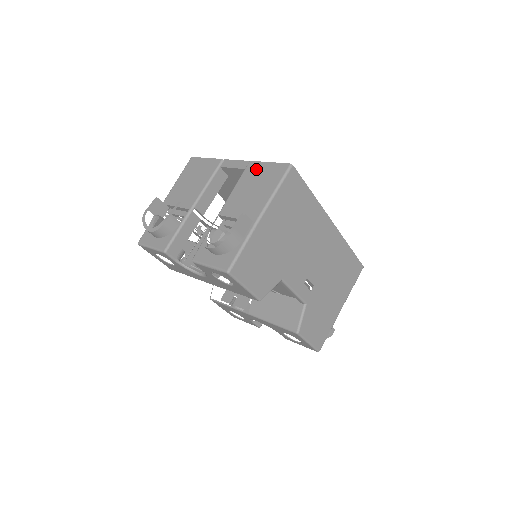
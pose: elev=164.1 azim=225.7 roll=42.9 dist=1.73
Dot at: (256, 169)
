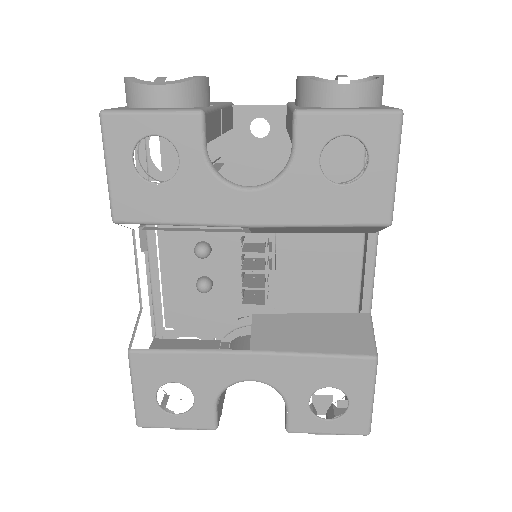
Dot at: occluded
